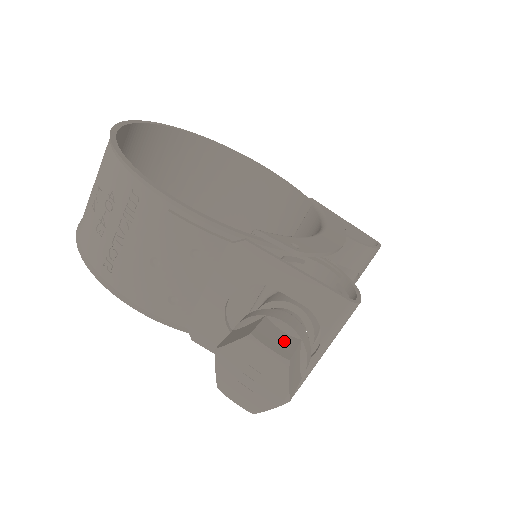
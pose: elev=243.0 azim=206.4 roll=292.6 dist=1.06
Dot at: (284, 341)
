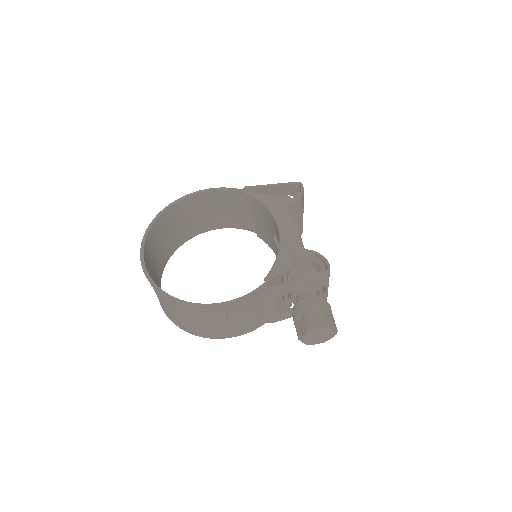
Dot at: (320, 317)
